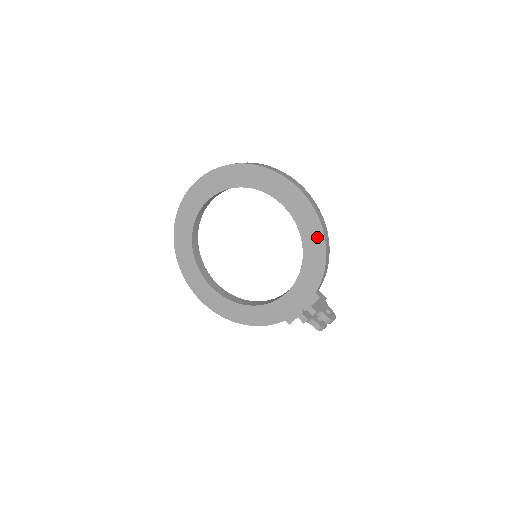
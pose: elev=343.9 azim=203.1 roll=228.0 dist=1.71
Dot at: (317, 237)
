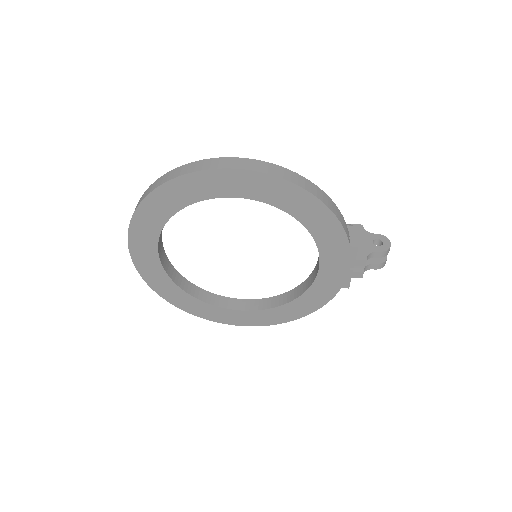
Dot at: (300, 198)
